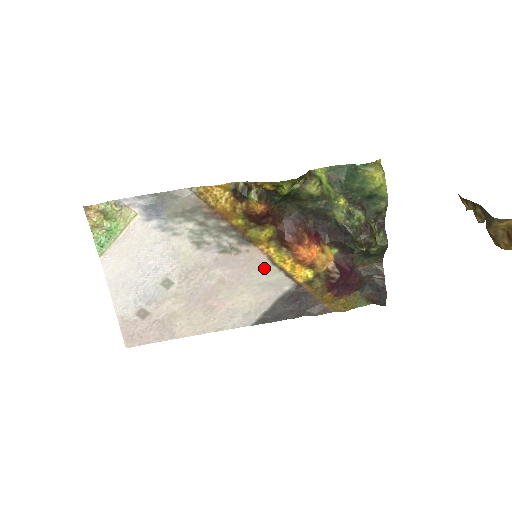
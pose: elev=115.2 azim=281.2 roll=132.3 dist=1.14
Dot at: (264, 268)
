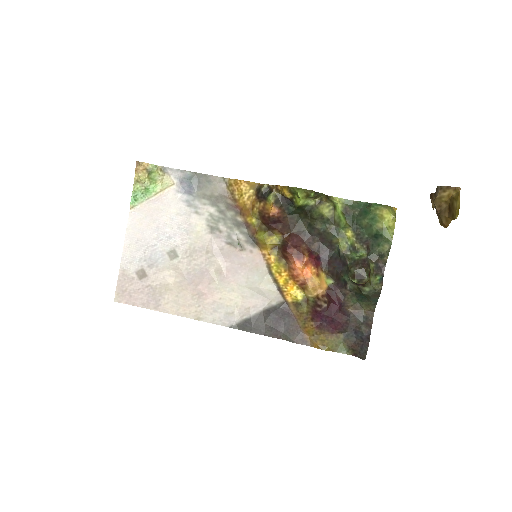
Dot at: (260, 274)
